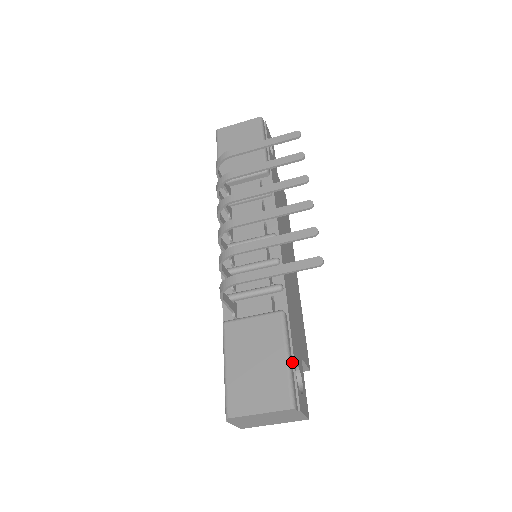
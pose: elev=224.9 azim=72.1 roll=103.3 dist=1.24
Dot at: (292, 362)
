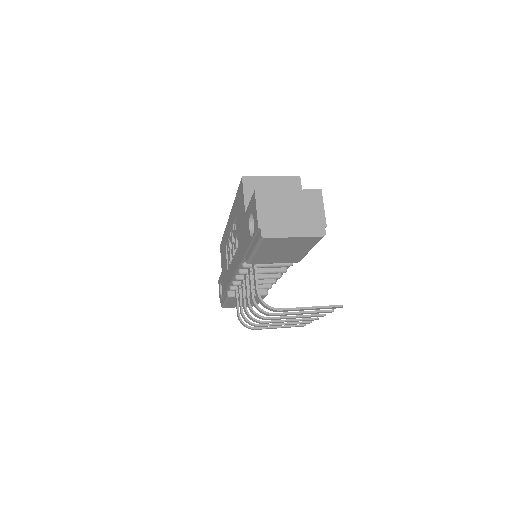
Dot at: occluded
